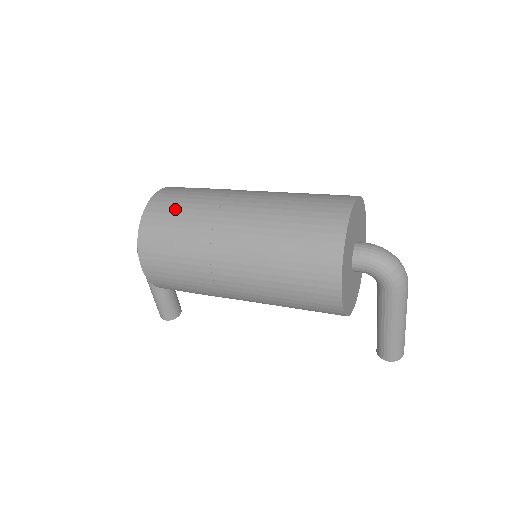
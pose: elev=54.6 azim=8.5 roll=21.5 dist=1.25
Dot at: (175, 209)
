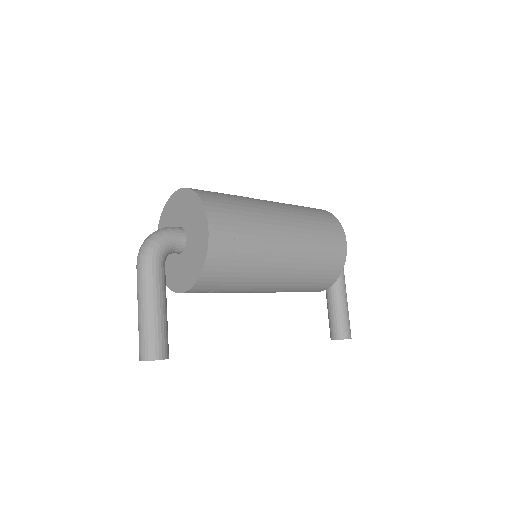
Dot at: (216, 192)
